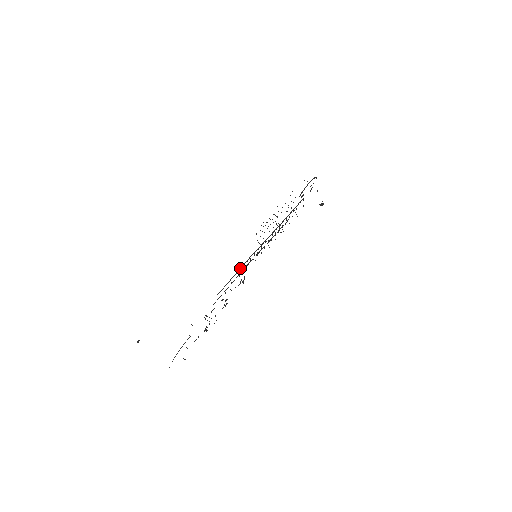
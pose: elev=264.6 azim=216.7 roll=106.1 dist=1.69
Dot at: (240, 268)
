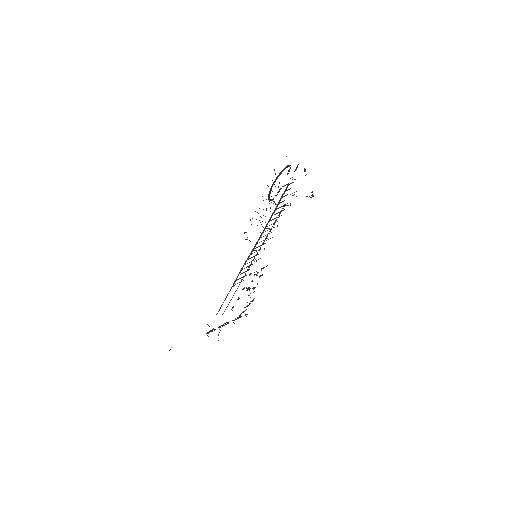
Dot at: occluded
